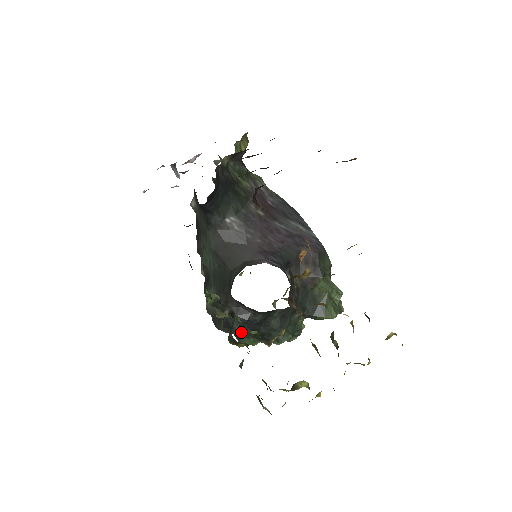
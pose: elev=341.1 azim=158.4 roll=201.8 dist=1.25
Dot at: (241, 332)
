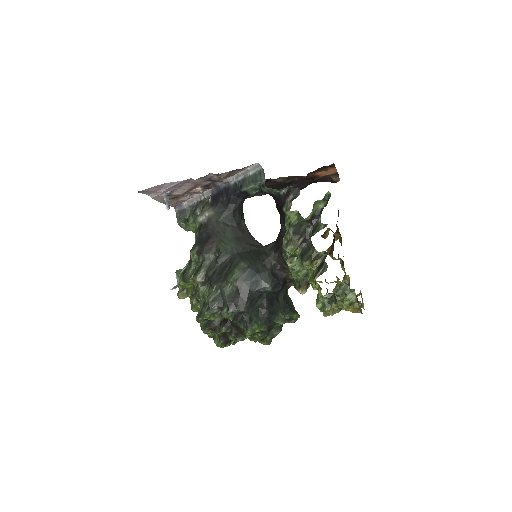
Dot at: (253, 313)
